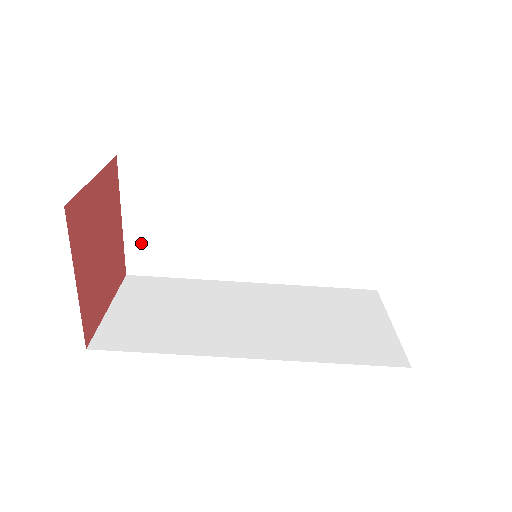
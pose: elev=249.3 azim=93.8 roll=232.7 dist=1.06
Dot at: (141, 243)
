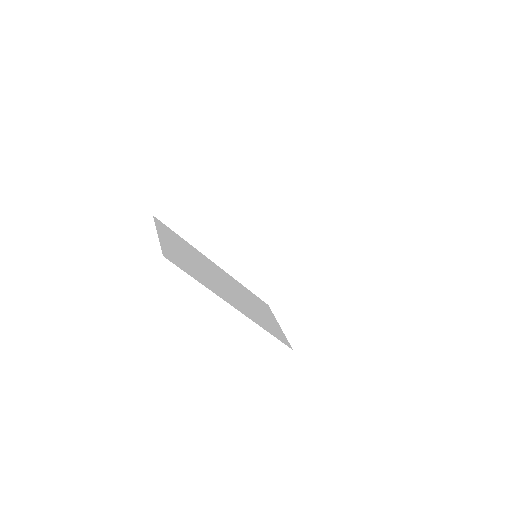
Dot at: (180, 204)
